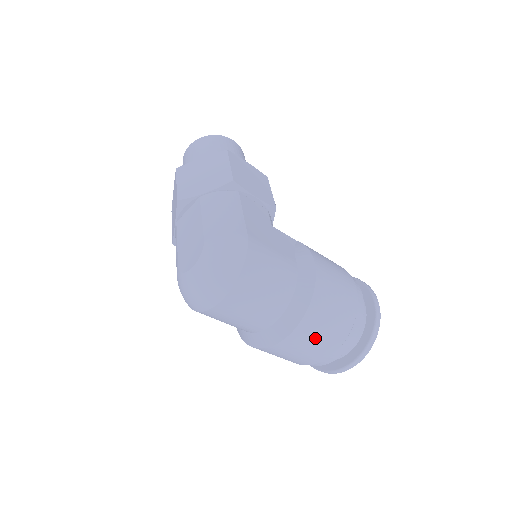
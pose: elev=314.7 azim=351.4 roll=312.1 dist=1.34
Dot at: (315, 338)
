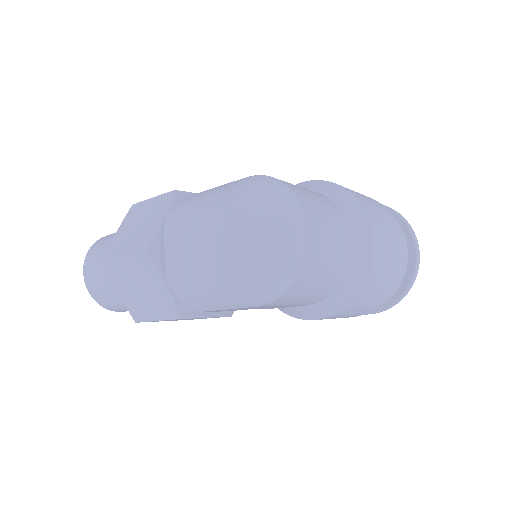
Dot at: (384, 223)
